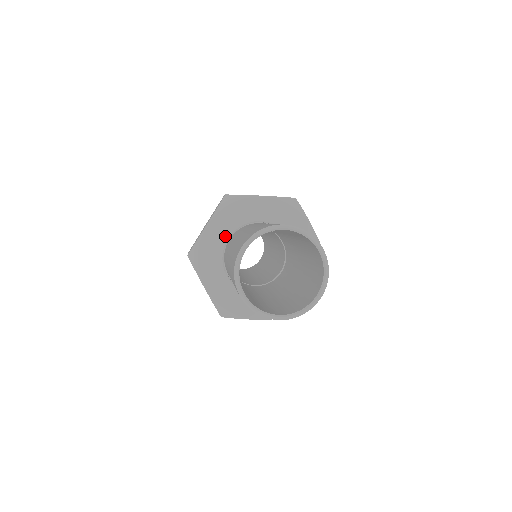
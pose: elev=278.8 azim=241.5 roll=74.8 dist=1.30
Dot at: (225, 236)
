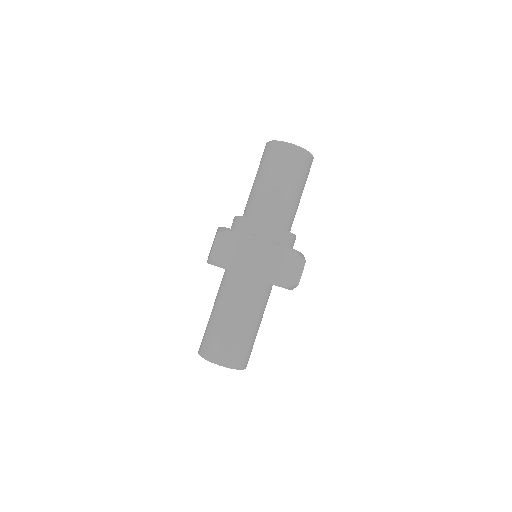
Dot at: occluded
